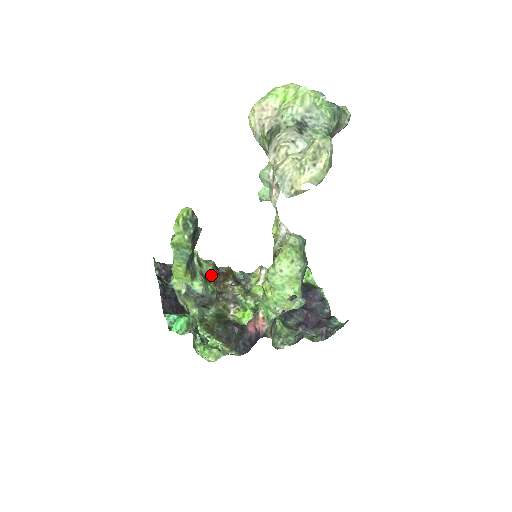
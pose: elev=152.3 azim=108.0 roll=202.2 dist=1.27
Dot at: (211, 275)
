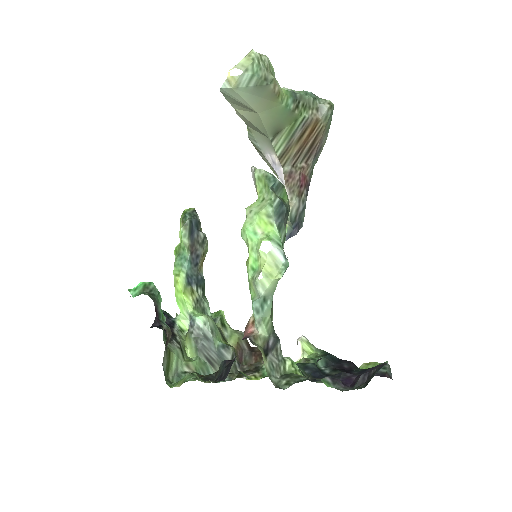
Dot at: (236, 343)
